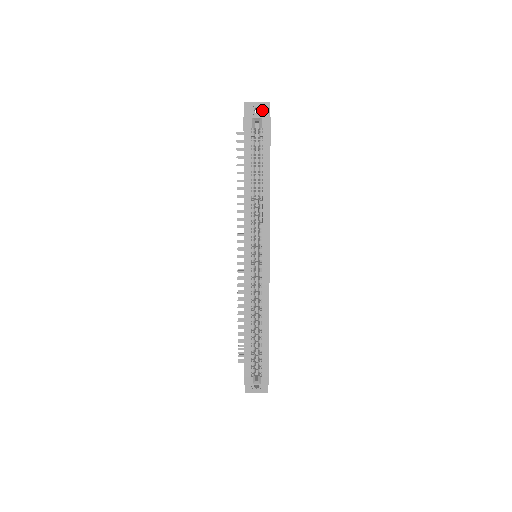
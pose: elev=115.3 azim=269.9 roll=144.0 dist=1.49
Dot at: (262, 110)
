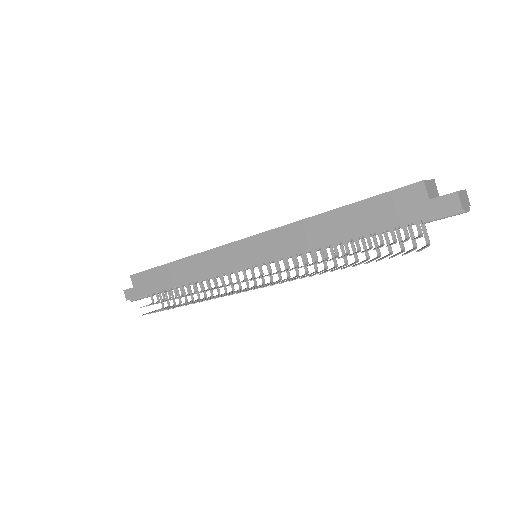
Dot at: occluded
